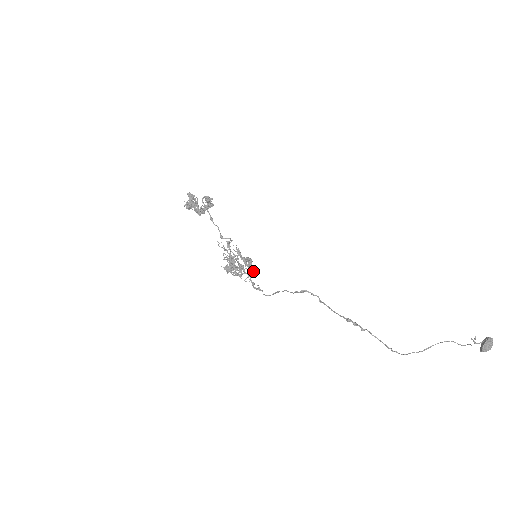
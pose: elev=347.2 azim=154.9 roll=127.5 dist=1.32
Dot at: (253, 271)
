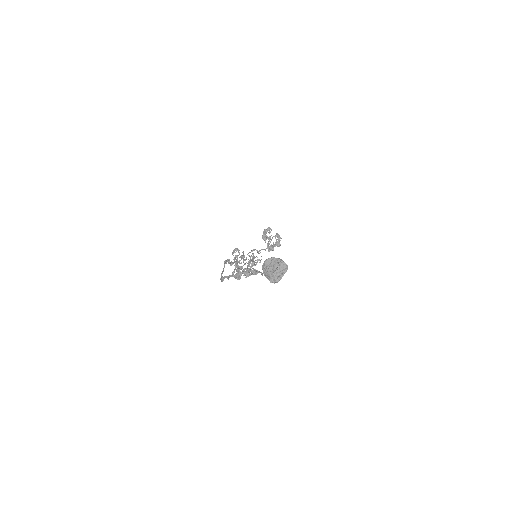
Dot at: occluded
